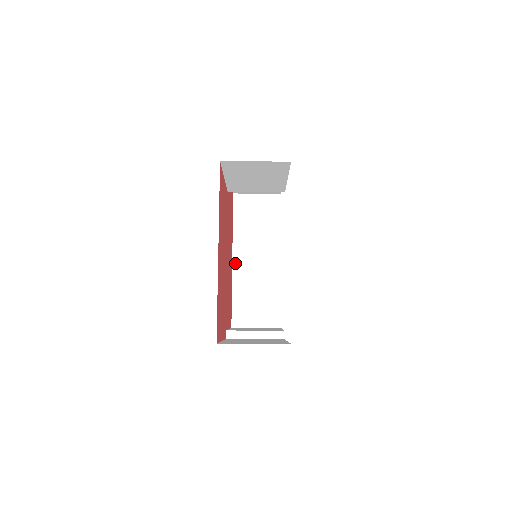
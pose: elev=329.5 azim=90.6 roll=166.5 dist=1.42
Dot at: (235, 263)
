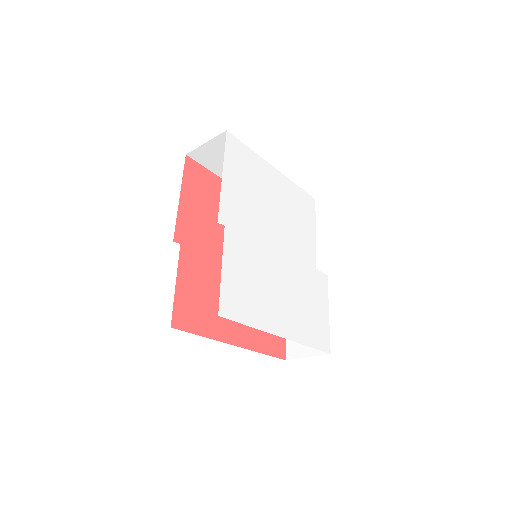
Dot at: (235, 344)
